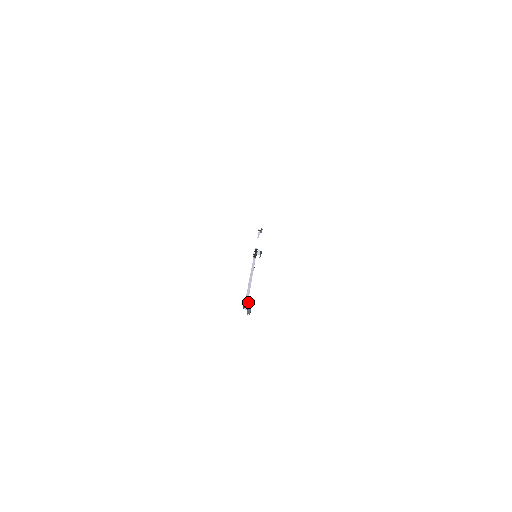
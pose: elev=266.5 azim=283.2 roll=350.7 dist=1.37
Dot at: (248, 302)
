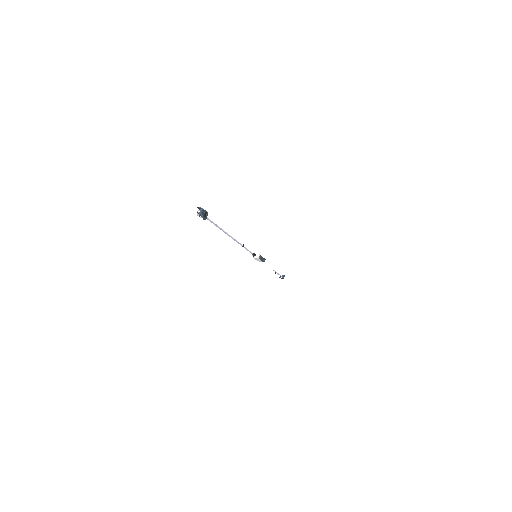
Dot at: (205, 211)
